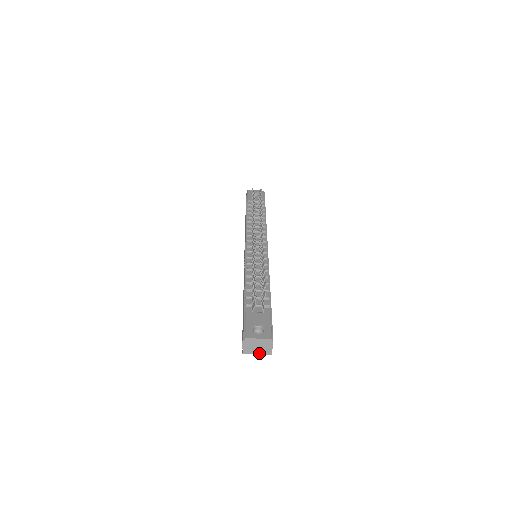
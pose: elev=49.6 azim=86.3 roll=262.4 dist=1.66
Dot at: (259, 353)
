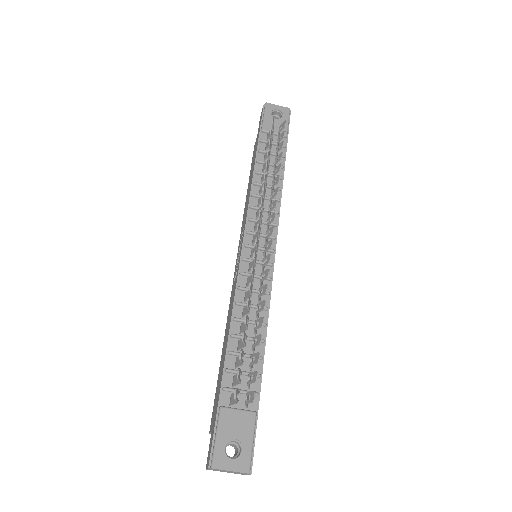
Dot at: (229, 472)
